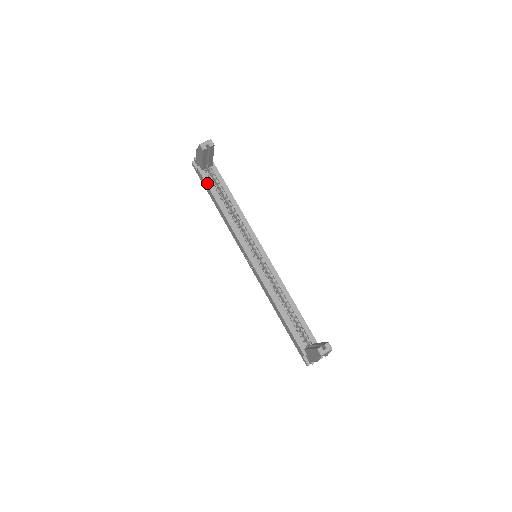
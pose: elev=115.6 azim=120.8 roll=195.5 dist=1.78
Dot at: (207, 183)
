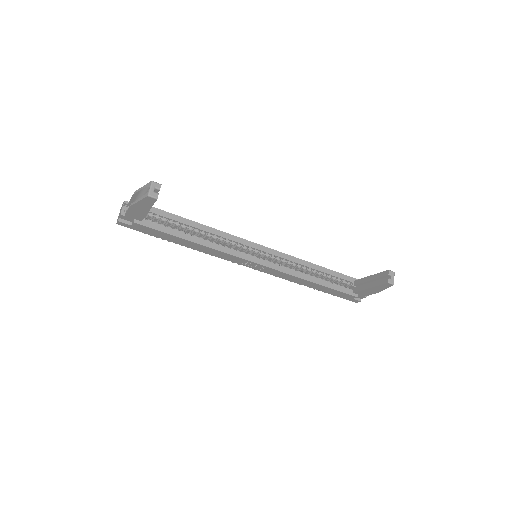
Dot at: (159, 229)
